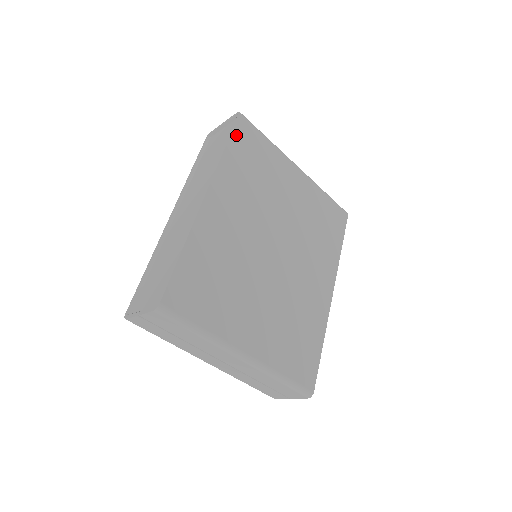
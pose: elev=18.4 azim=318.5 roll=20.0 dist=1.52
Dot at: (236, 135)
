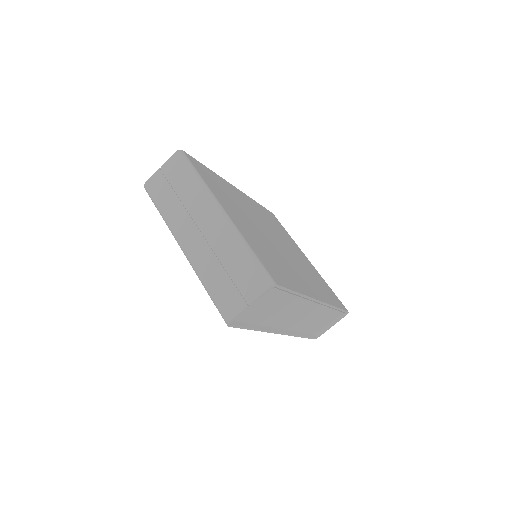
Dot at: (267, 210)
